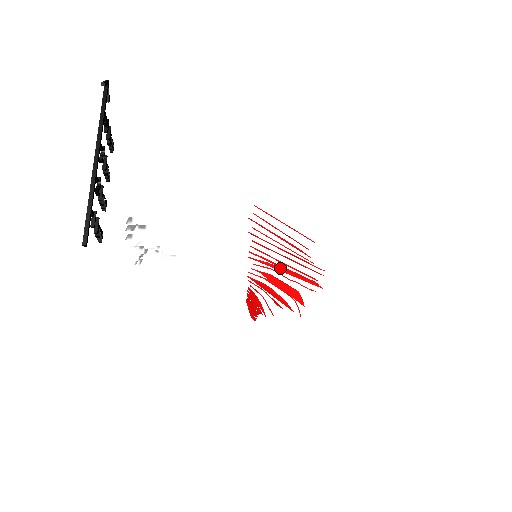
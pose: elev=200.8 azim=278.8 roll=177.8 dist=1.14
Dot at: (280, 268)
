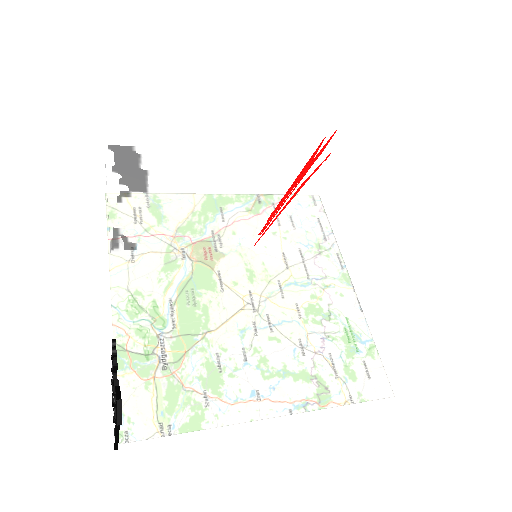
Dot at: occluded
